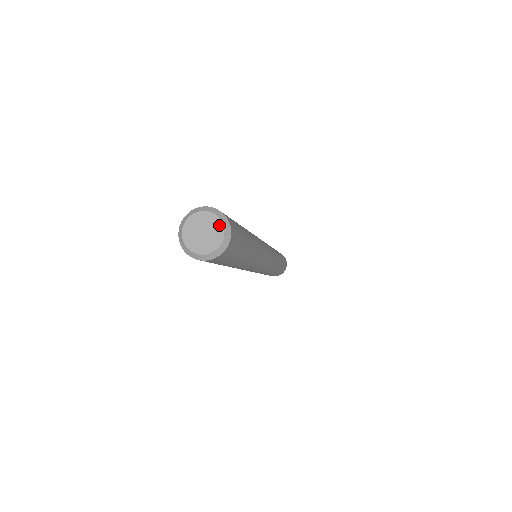
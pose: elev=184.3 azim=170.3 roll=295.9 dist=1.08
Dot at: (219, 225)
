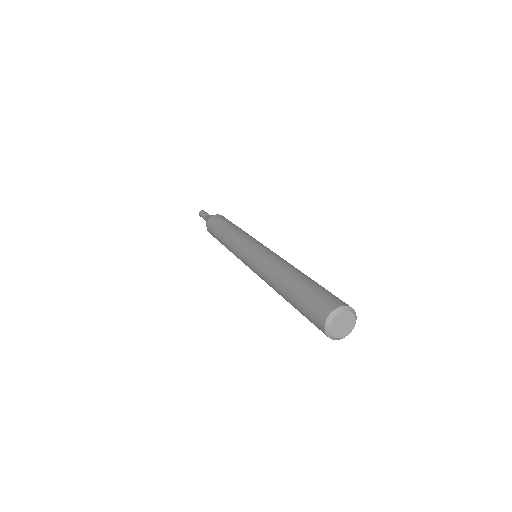
Dot at: (350, 314)
